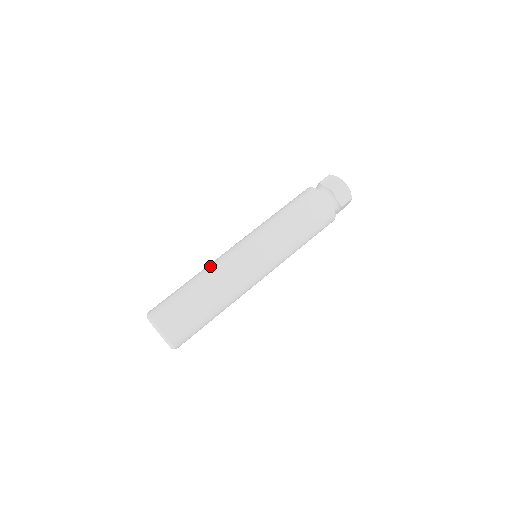
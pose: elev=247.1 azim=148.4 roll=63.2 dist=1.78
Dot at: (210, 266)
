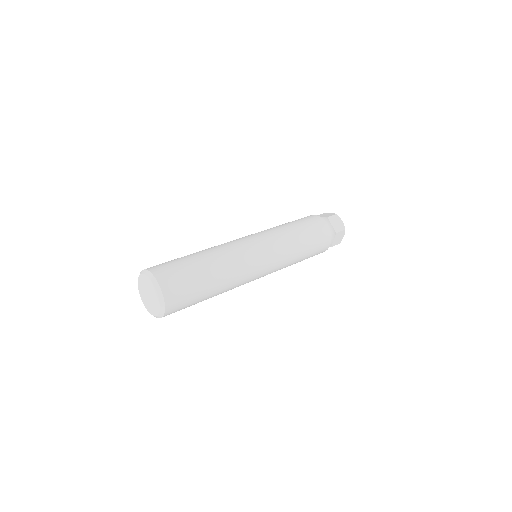
Dot at: (226, 252)
